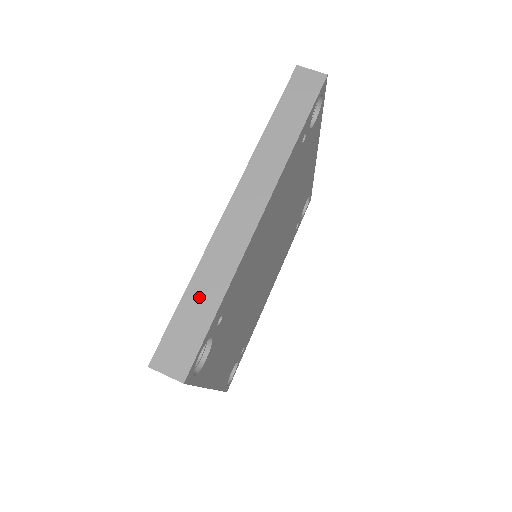
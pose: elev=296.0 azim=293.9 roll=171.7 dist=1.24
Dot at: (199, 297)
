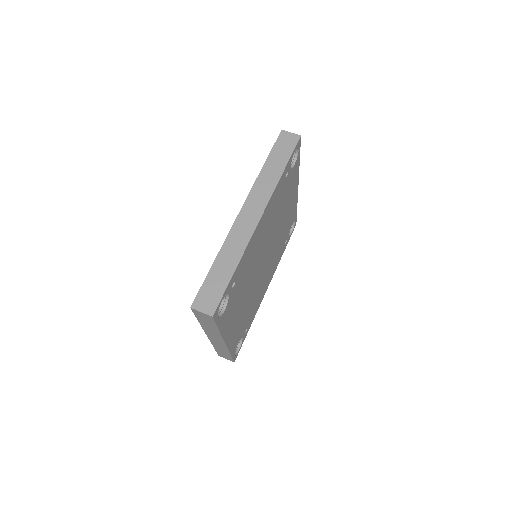
Dot at: (221, 267)
